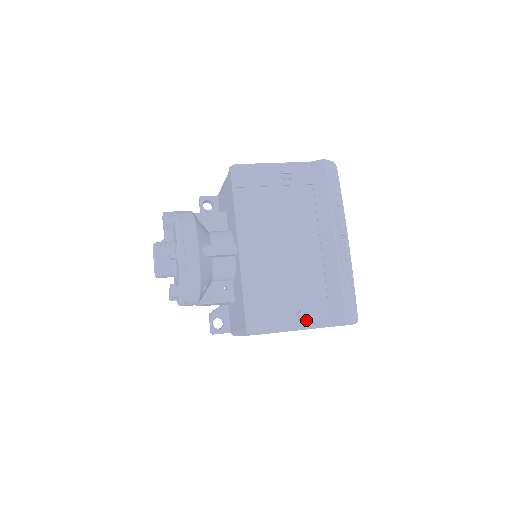
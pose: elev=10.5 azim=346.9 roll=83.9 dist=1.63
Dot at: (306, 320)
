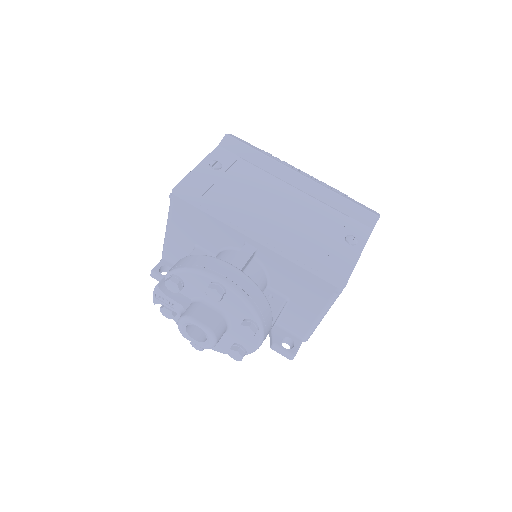
Dot at: (357, 240)
